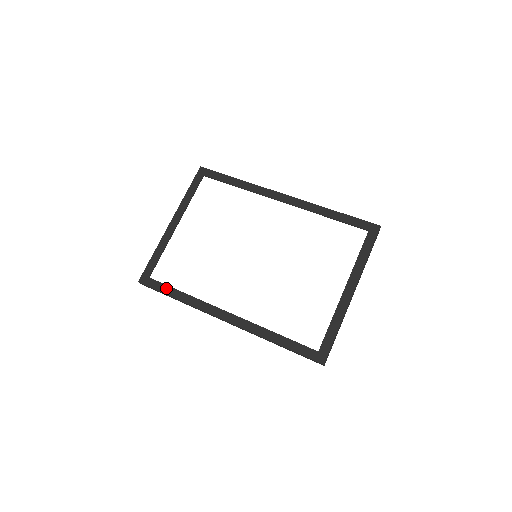
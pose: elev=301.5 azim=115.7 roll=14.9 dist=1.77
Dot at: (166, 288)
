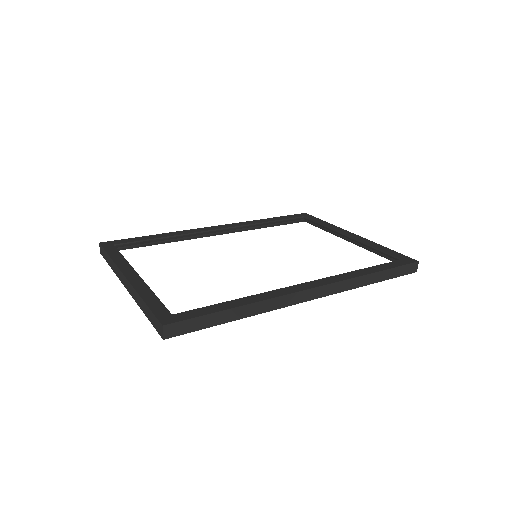
Dot at: (211, 307)
